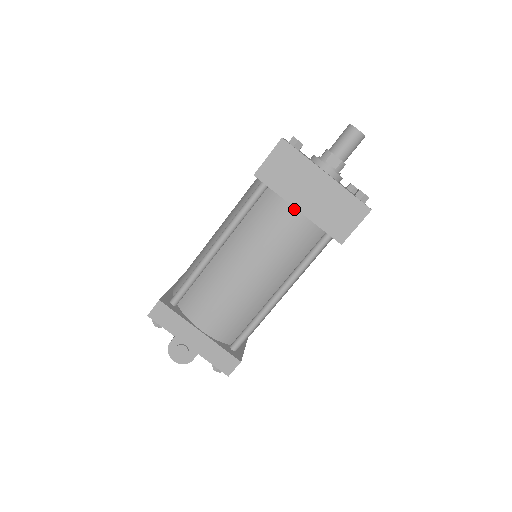
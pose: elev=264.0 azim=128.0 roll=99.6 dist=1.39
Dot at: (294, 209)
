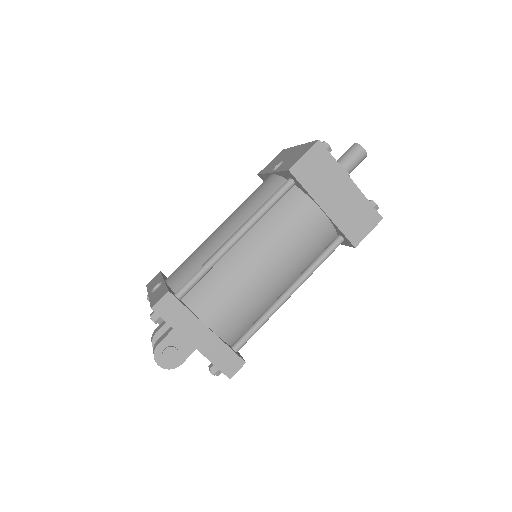
Dot at: (319, 209)
